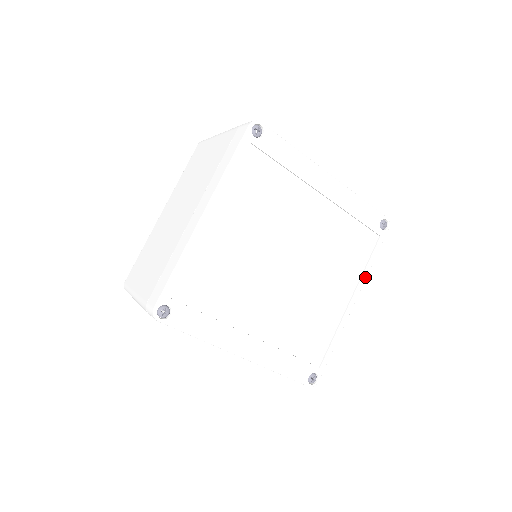
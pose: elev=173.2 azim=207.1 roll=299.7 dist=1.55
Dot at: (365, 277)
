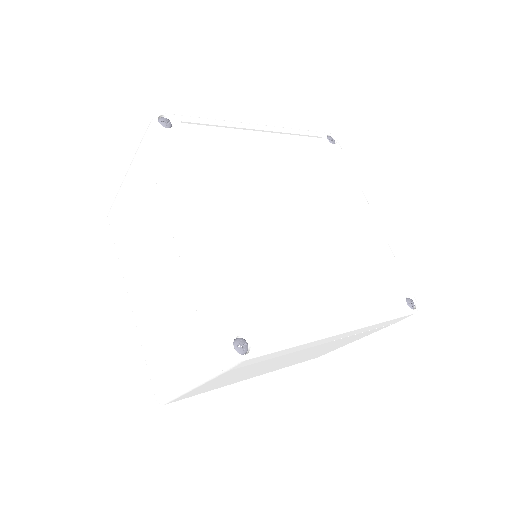
Dot at: (370, 321)
